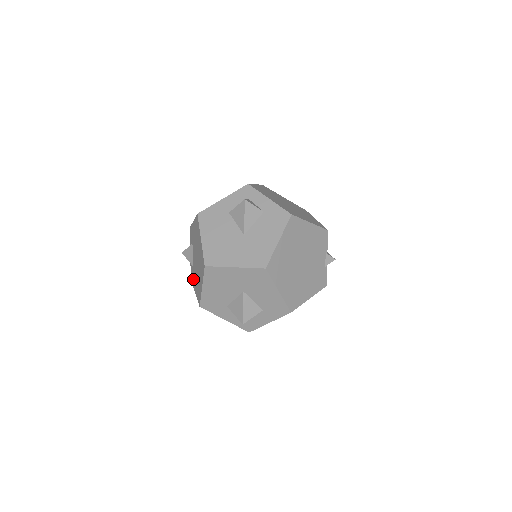
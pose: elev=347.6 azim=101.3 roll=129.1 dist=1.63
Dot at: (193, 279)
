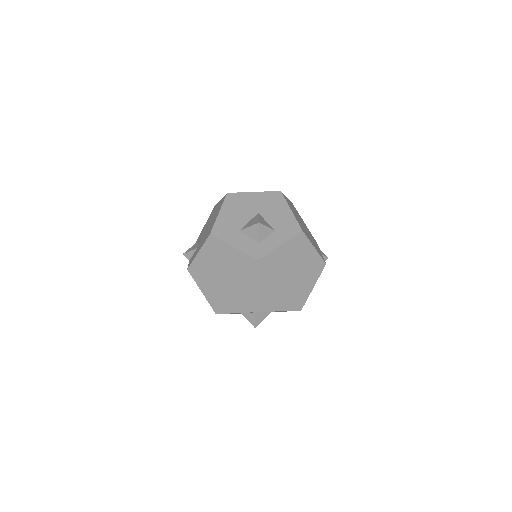
Dot at: (195, 254)
